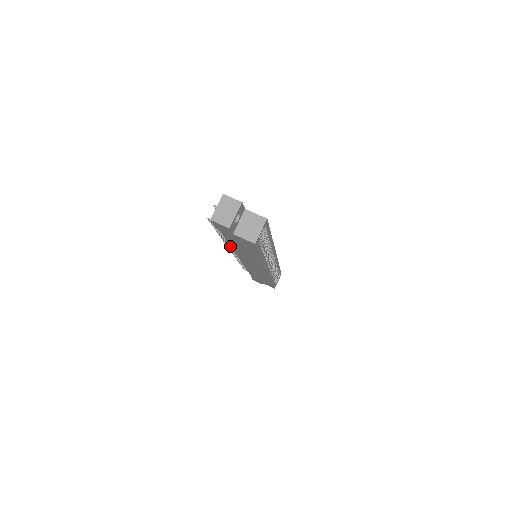
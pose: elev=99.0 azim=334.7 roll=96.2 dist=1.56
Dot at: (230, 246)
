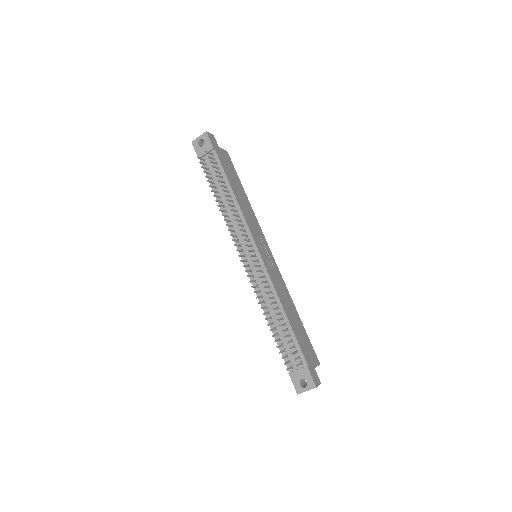
Dot at: (254, 287)
